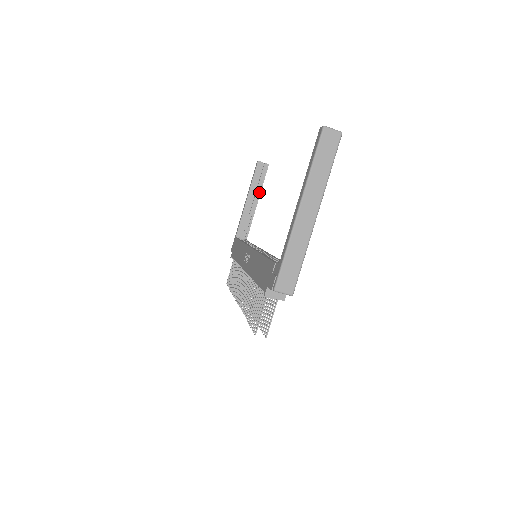
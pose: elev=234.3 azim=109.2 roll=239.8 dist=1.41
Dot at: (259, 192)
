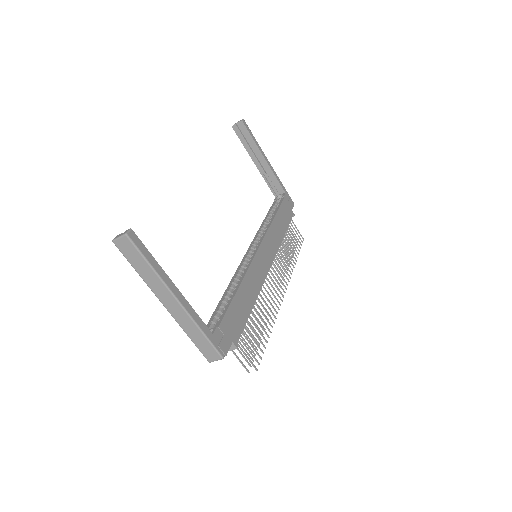
Dot at: (257, 149)
